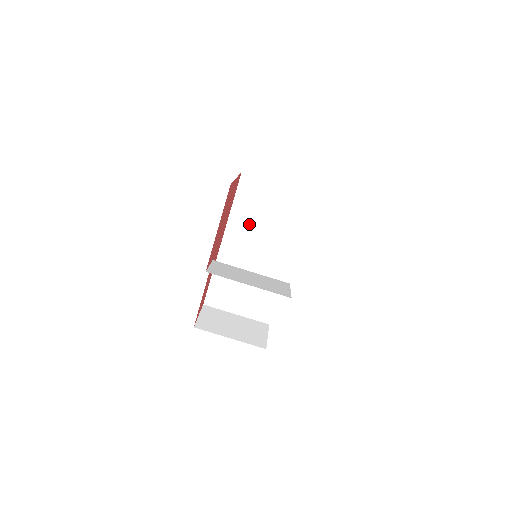
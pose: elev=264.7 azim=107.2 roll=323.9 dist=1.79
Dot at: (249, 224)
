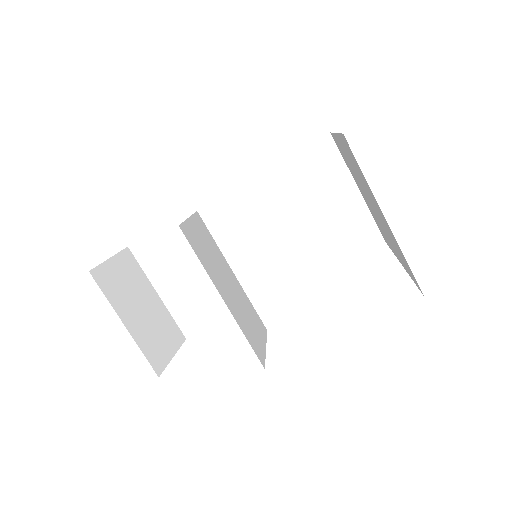
Dot at: (276, 204)
